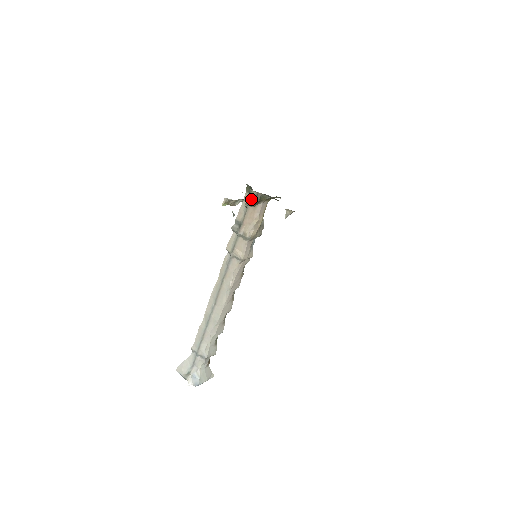
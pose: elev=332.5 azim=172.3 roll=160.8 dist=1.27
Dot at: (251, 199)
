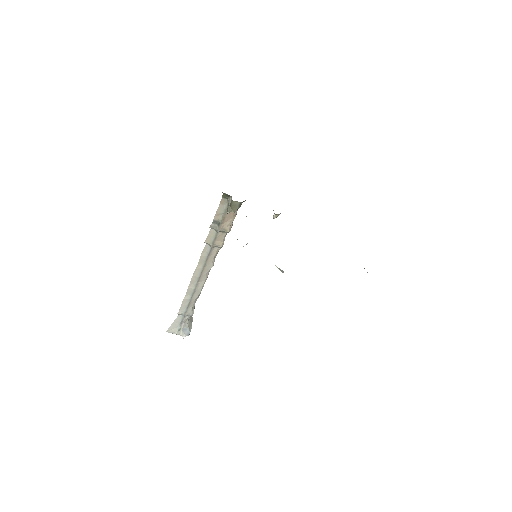
Dot at: (234, 207)
